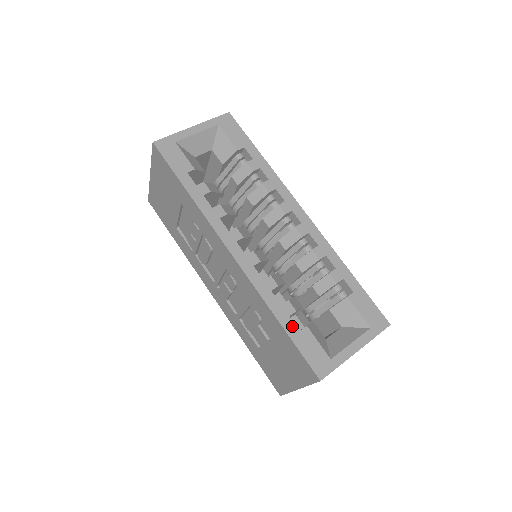
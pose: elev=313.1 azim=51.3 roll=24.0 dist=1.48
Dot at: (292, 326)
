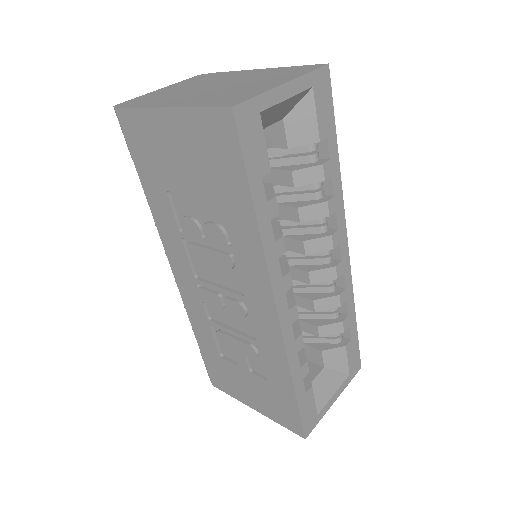
Dot at: (302, 390)
